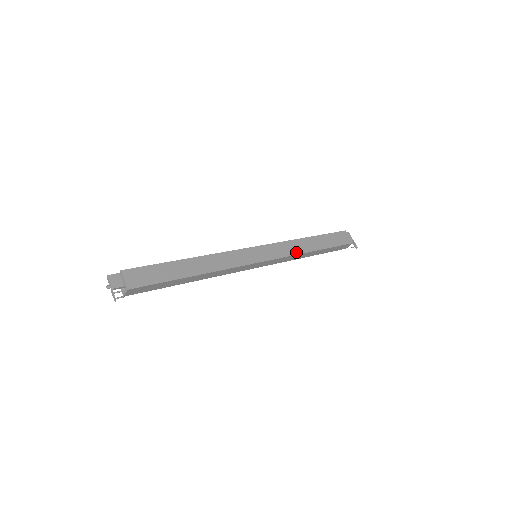
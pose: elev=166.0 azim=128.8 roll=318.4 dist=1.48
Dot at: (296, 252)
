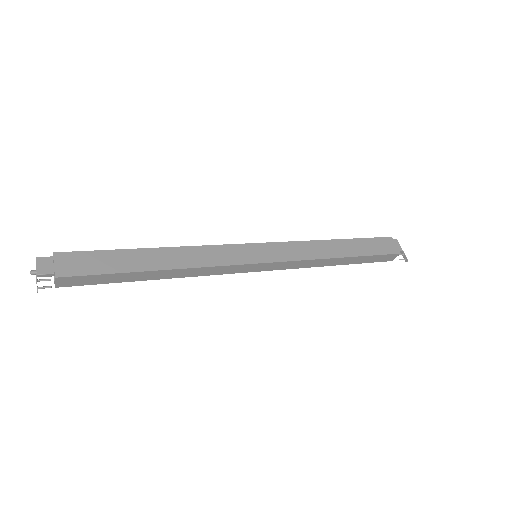
Dot at: (314, 256)
